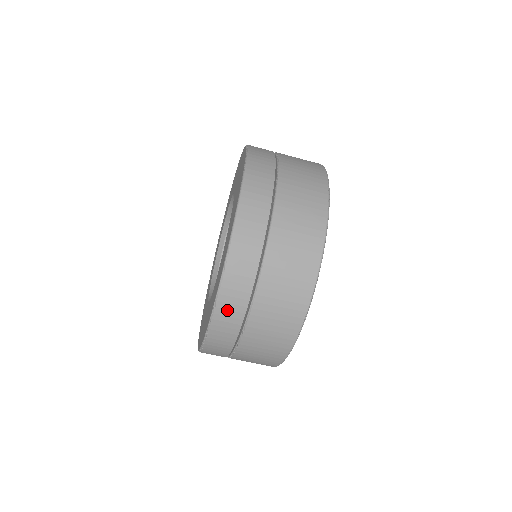
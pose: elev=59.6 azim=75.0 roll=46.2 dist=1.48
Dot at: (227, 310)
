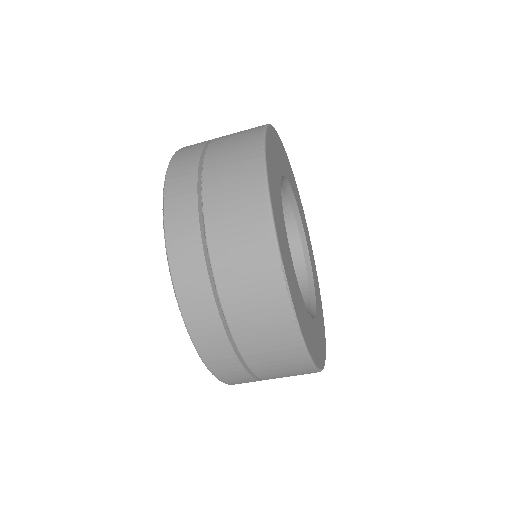
Dot at: occluded
